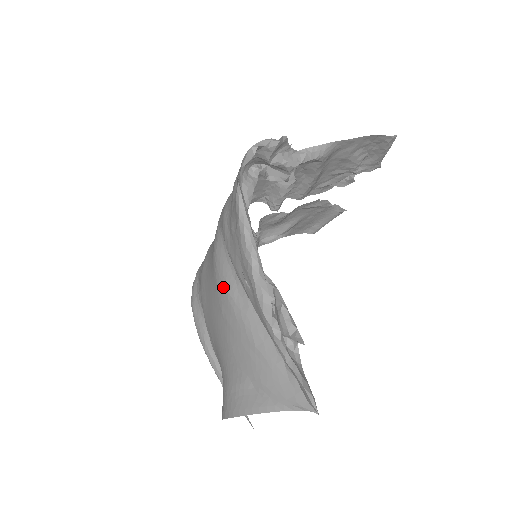
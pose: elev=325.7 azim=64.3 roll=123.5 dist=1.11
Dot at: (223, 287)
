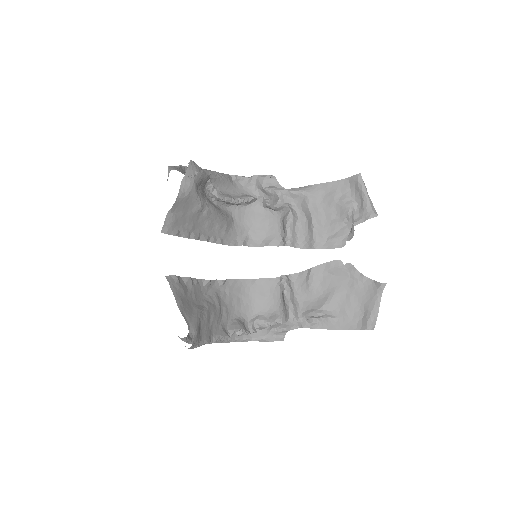
Dot at: (207, 230)
